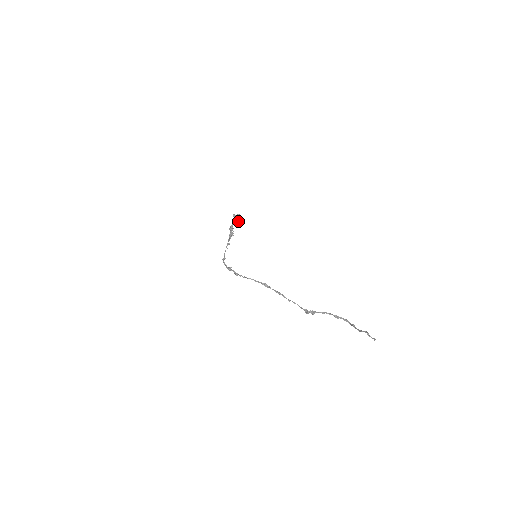
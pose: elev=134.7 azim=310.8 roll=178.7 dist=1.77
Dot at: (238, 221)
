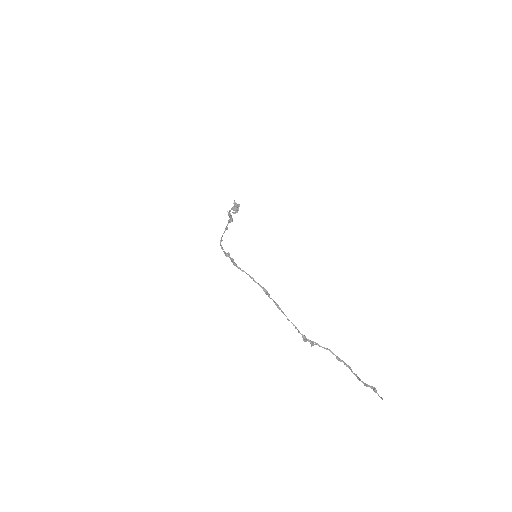
Dot at: (237, 210)
